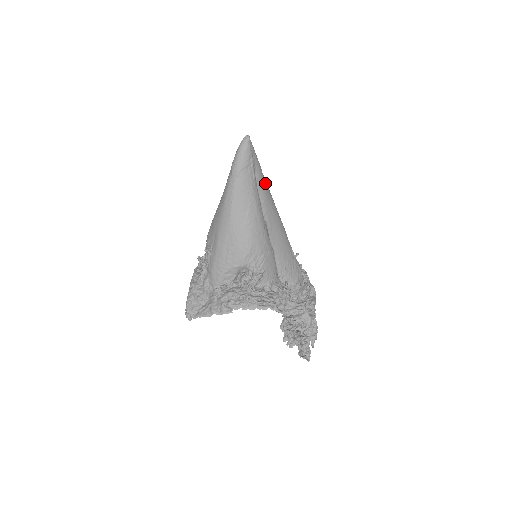
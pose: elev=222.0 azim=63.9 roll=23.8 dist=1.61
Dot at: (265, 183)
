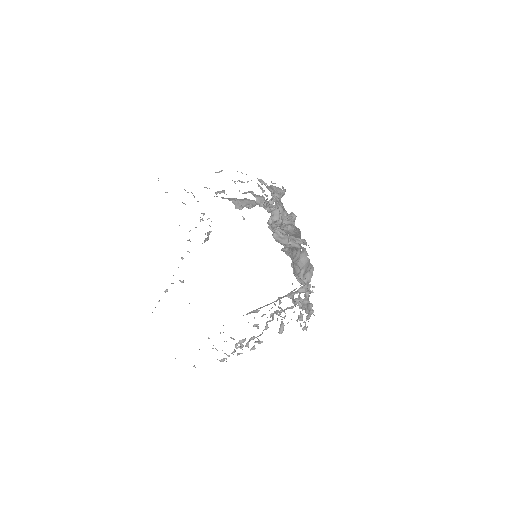
Dot at: (300, 245)
